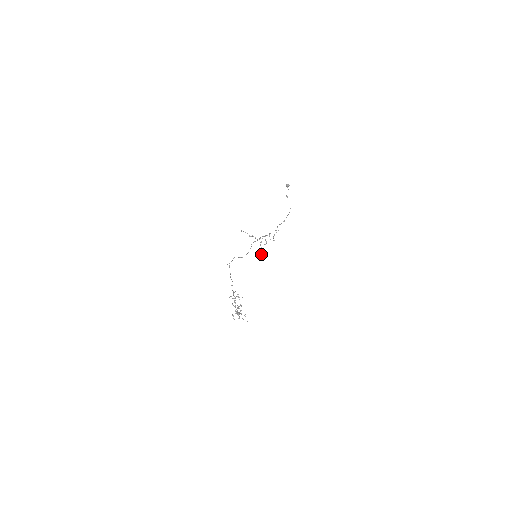
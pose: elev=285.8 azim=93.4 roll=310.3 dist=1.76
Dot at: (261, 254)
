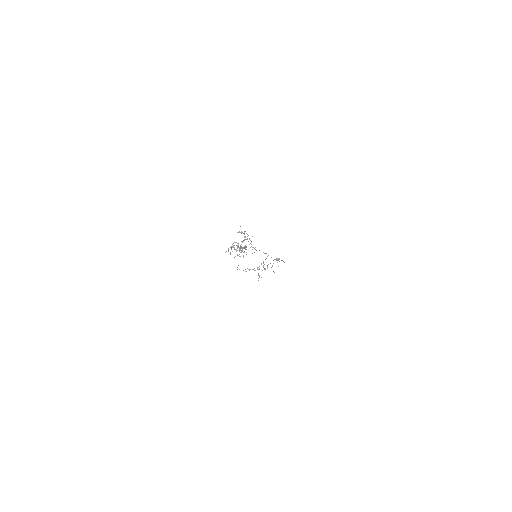
Dot at: occluded
